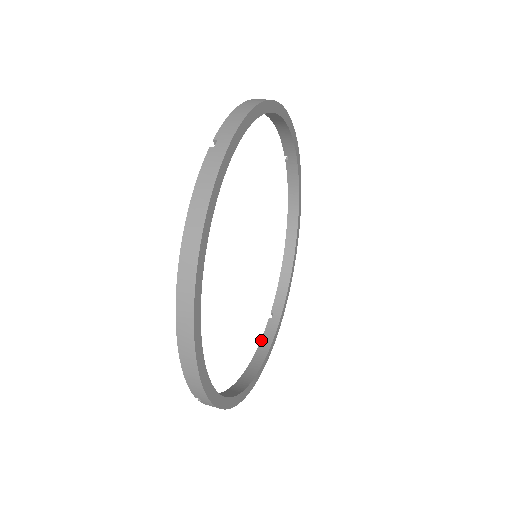
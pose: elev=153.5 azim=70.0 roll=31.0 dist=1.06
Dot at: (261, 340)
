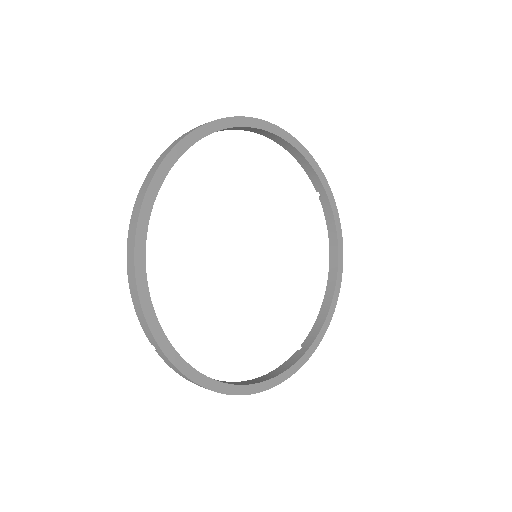
Dot at: (280, 365)
